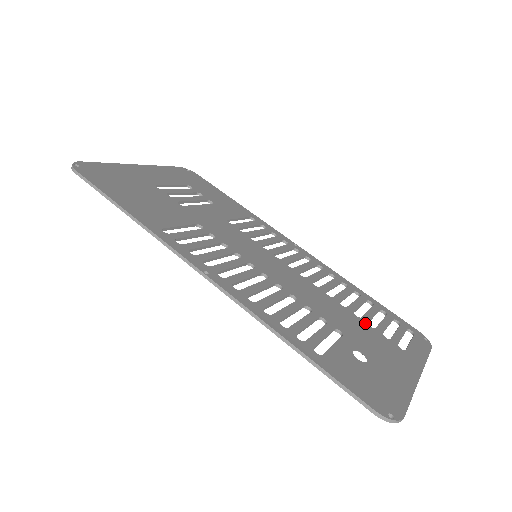
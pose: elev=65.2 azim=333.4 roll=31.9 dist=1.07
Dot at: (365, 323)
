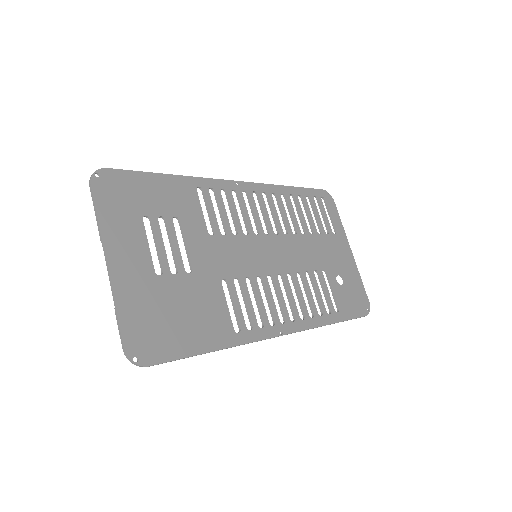
Dot at: (318, 235)
